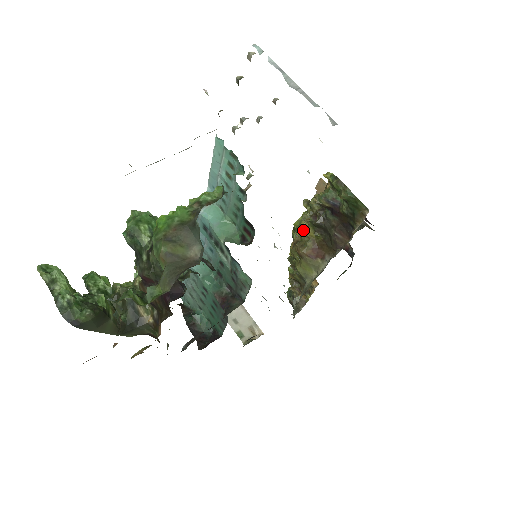
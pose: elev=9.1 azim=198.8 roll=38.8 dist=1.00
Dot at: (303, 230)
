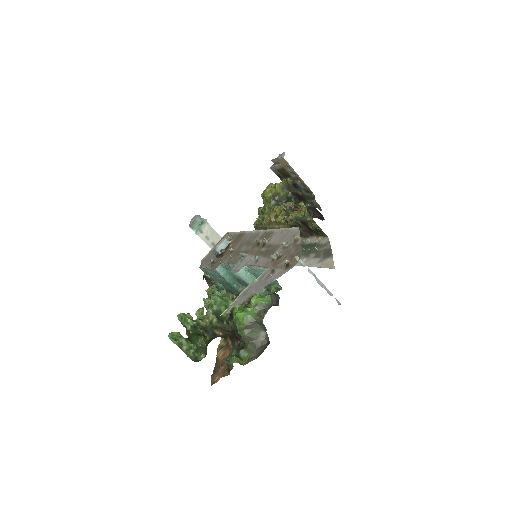
Dot at: (279, 220)
